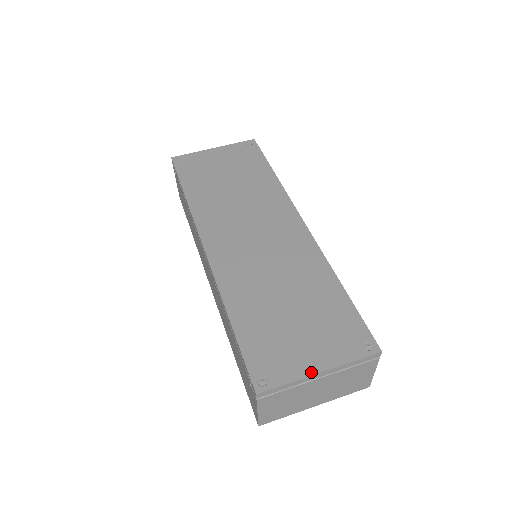
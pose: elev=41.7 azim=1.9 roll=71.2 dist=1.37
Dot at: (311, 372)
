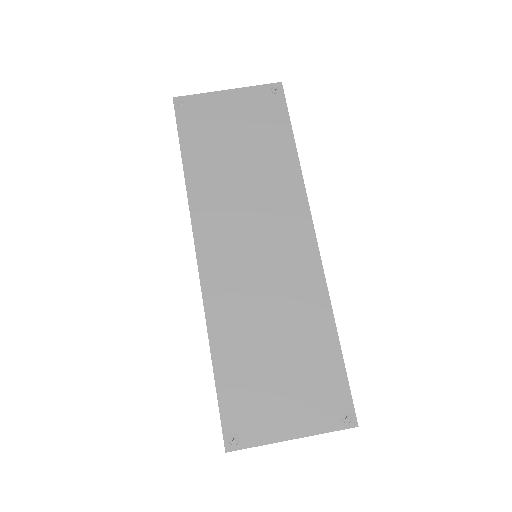
Dot at: (283, 438)
